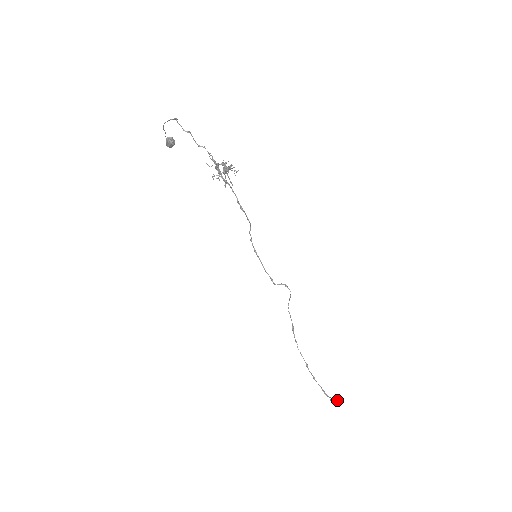
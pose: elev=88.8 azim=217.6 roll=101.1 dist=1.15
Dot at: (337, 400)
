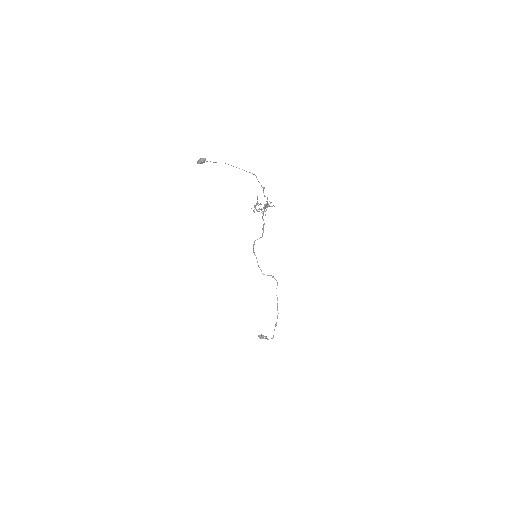
Dot at: (266, 337)
